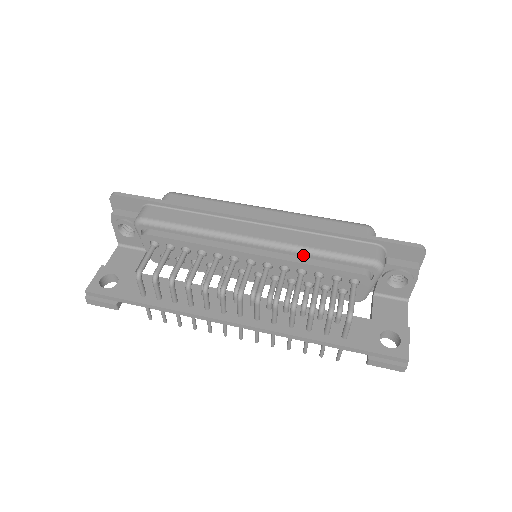
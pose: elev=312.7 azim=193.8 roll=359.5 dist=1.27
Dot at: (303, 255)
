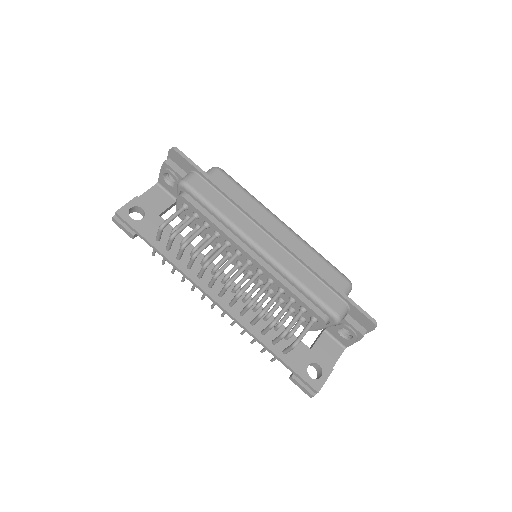
Dot at: (289, 281)
